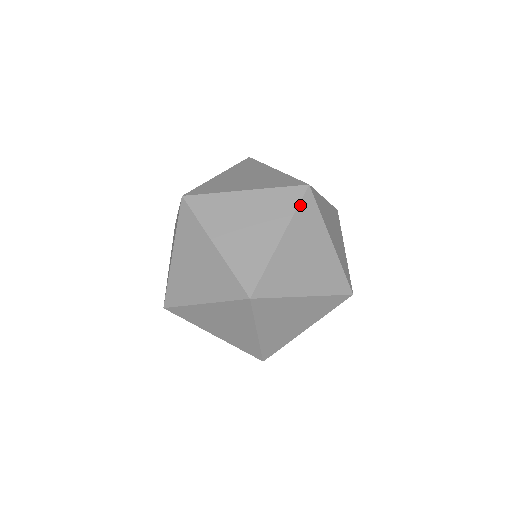
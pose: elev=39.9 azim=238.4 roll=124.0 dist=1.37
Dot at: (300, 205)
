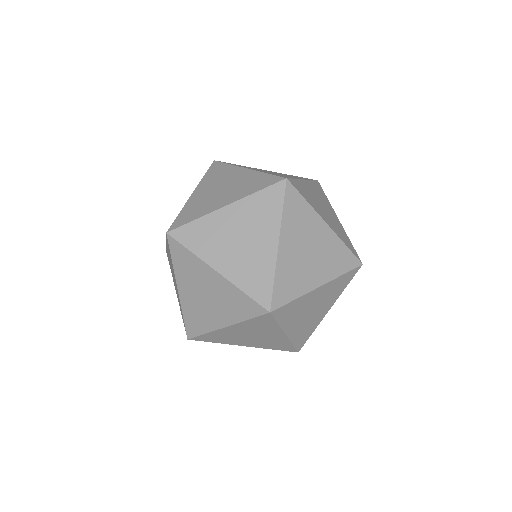
Dot at: (314, 181)
